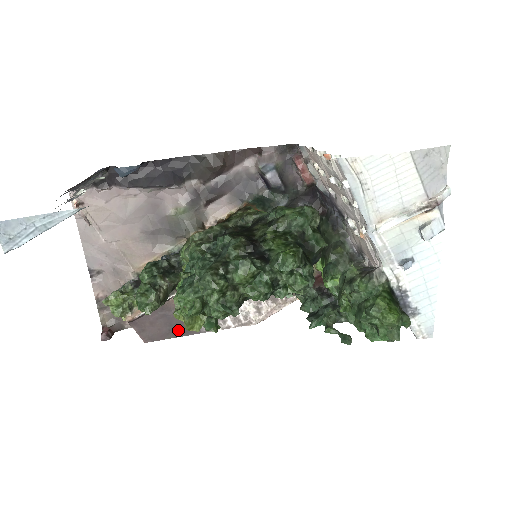
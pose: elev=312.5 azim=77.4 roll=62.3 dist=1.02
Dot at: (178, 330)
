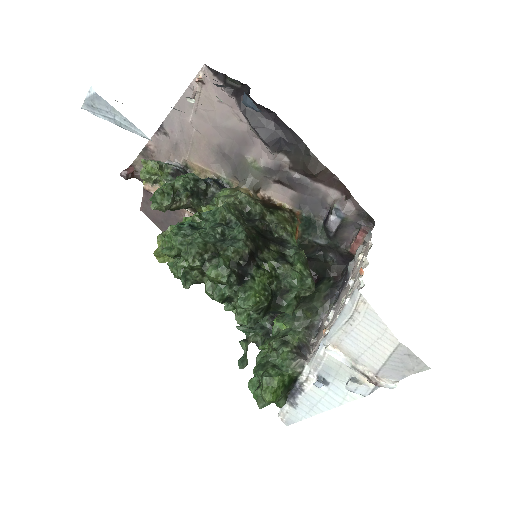
Dot at: (167, 228)
